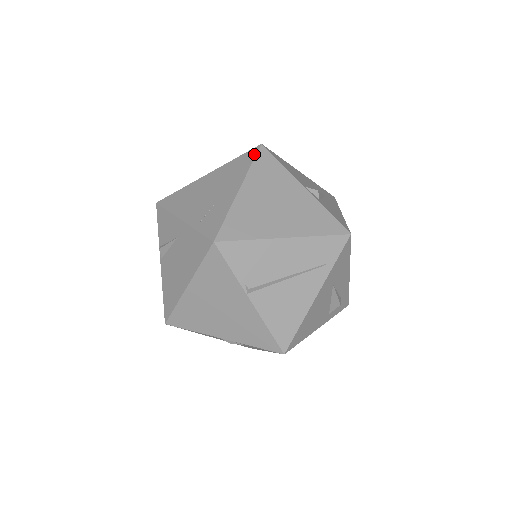
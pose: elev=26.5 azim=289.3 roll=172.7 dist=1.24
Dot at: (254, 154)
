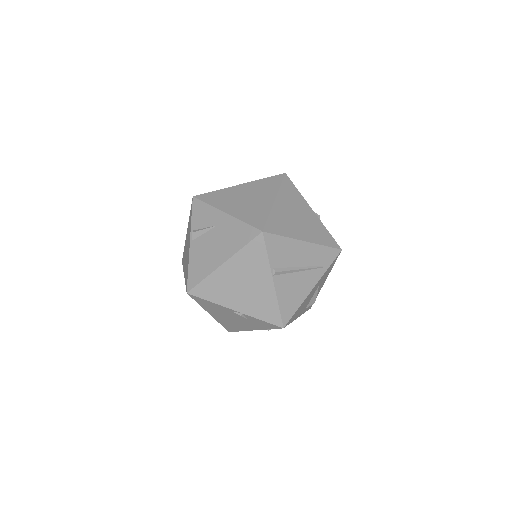
Dot at: (281, 179)
